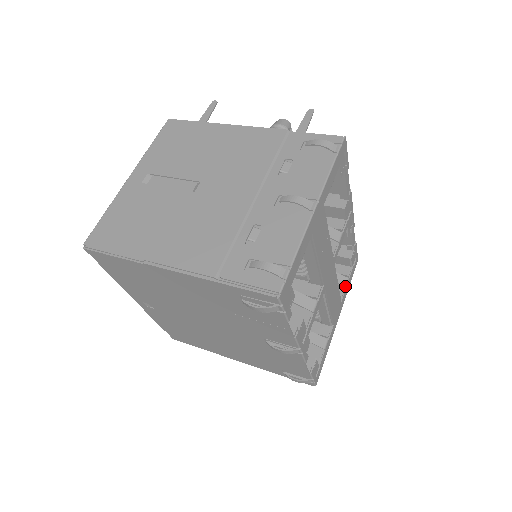
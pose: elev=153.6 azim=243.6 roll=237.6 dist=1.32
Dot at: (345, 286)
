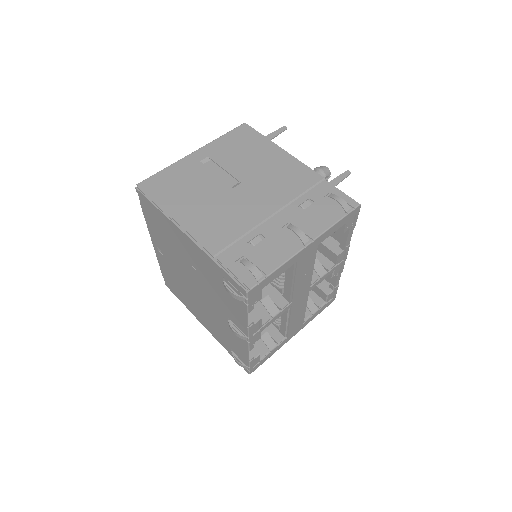
Dot at: (313, 314)
